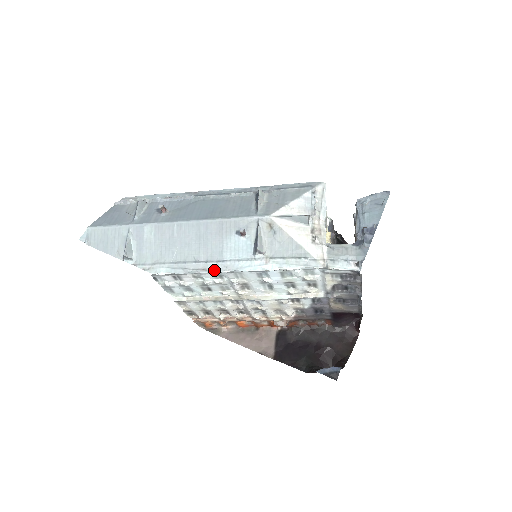
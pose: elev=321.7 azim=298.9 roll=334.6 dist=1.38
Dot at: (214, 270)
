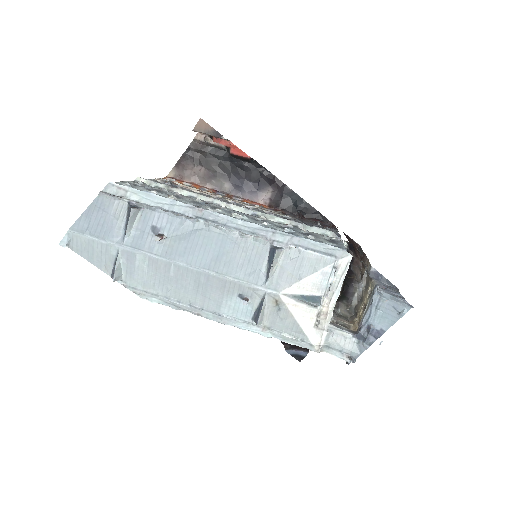
Dot at: (209, 318)
